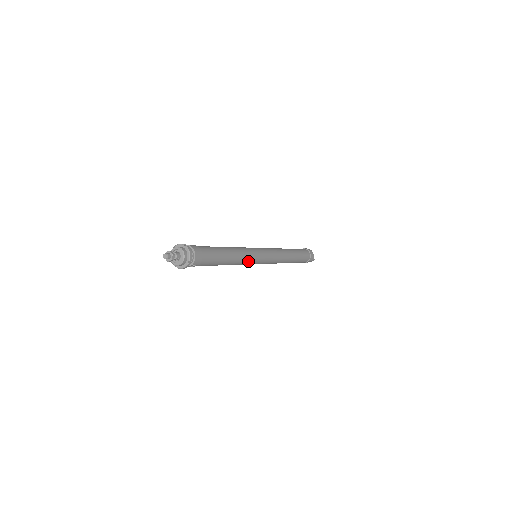
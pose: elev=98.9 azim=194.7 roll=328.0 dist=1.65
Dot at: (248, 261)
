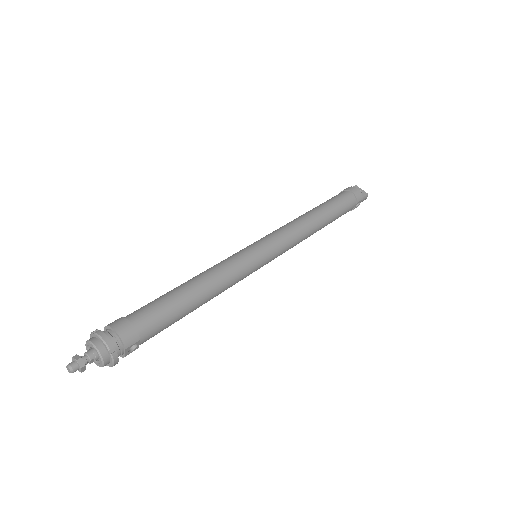
Dot at: (238, 274)
